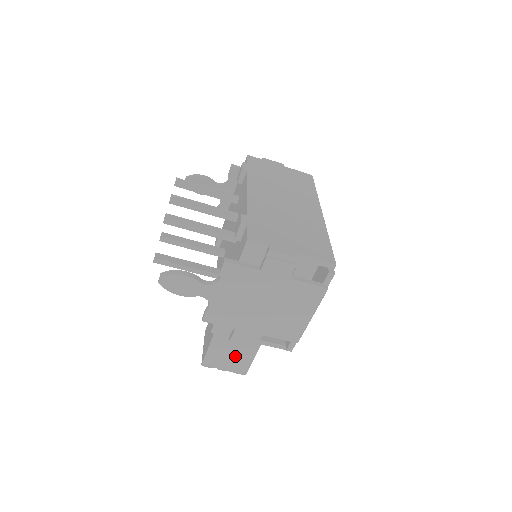
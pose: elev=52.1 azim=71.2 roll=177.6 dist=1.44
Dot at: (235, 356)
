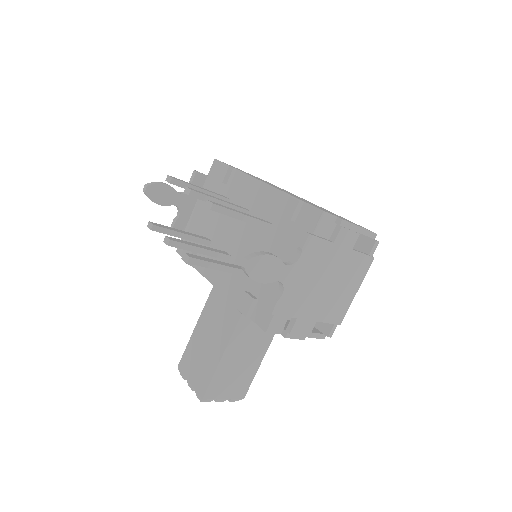
Dot at: (238, 377)
